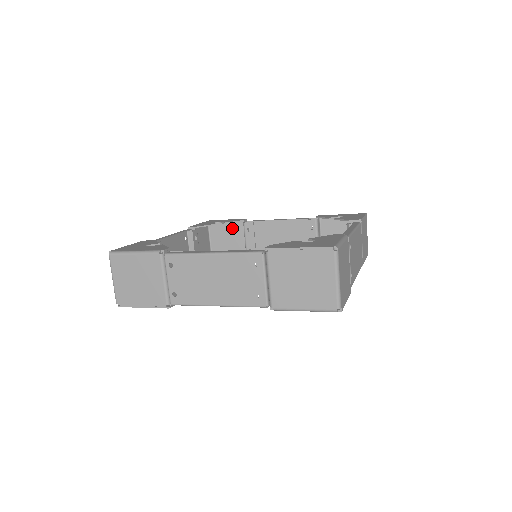
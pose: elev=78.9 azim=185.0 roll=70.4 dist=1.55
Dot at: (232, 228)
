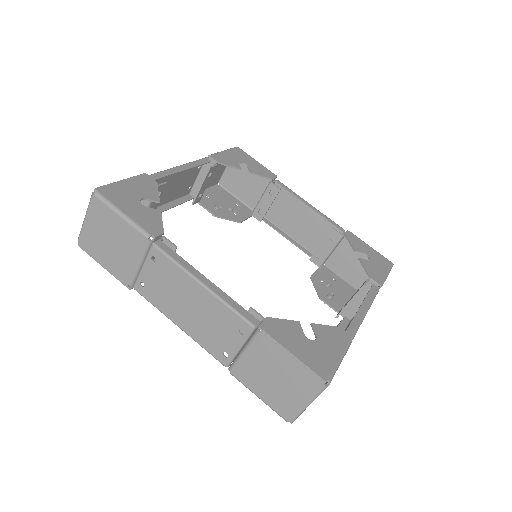
Dot at: occluded
